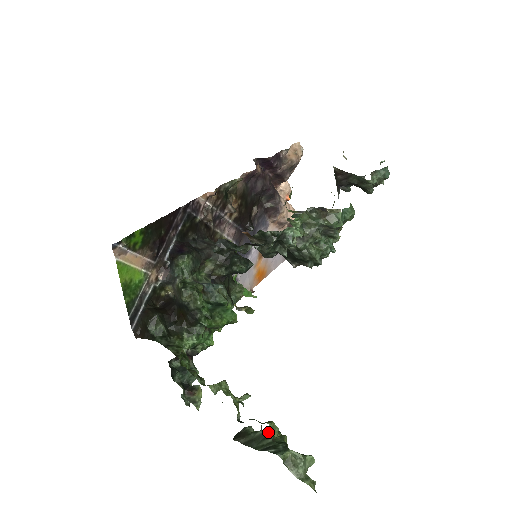
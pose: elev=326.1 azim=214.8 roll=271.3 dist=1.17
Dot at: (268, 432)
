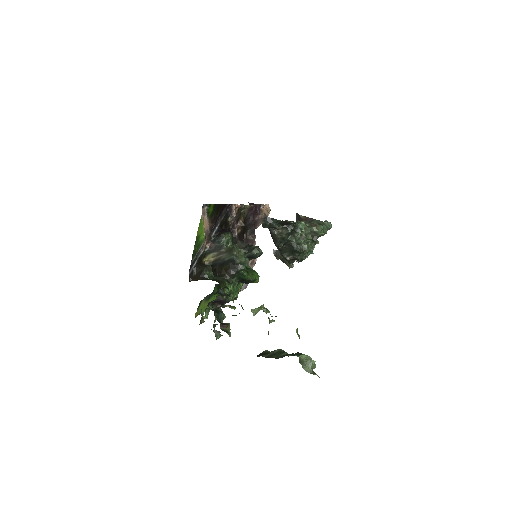
Dot at: (283, 350)
